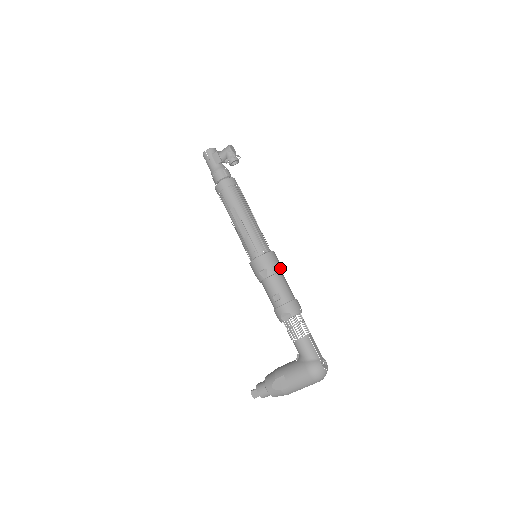
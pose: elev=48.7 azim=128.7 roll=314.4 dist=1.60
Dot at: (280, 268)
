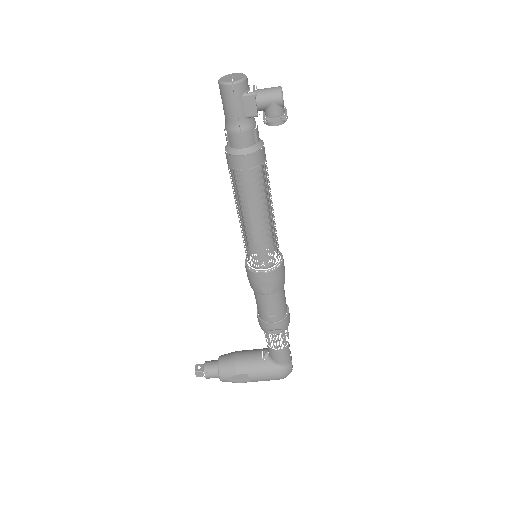
Dot at: occluded
